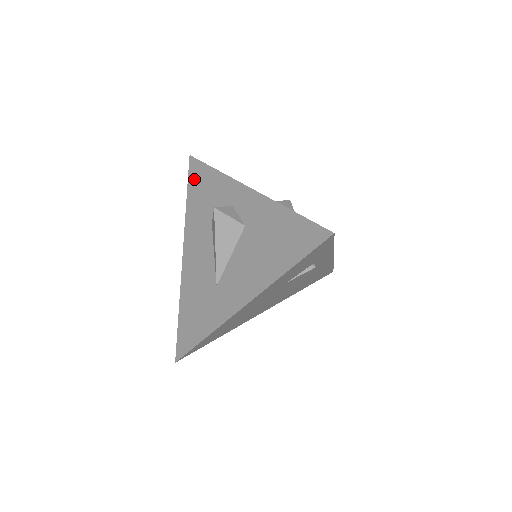
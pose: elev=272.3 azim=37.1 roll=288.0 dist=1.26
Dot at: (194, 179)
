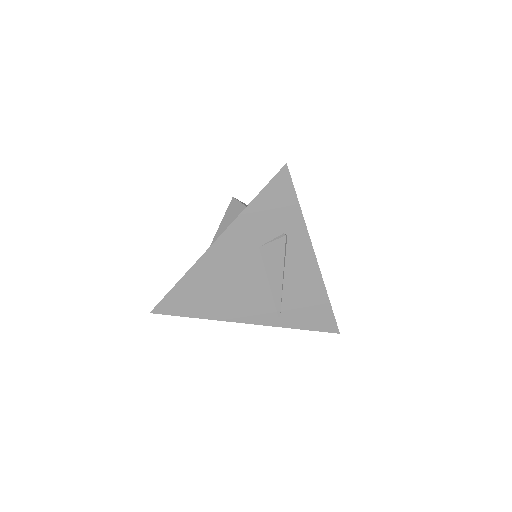
Dot at: occluded
